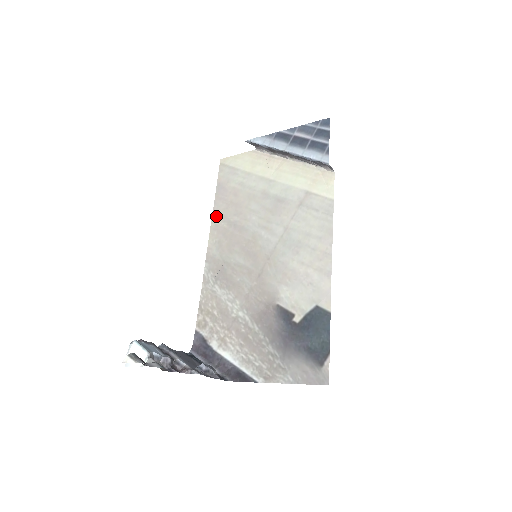
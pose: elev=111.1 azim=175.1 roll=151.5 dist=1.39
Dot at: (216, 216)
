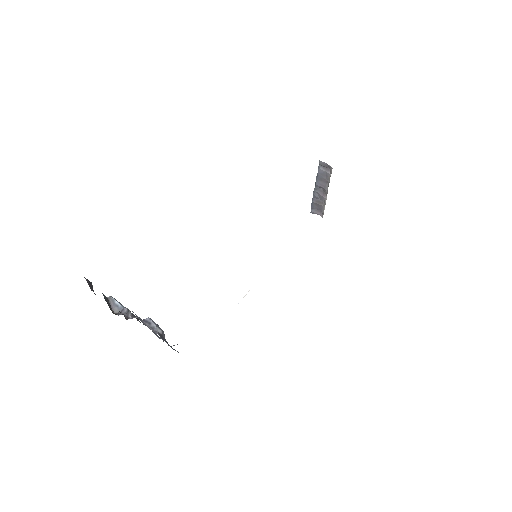
Dot at: occluded
